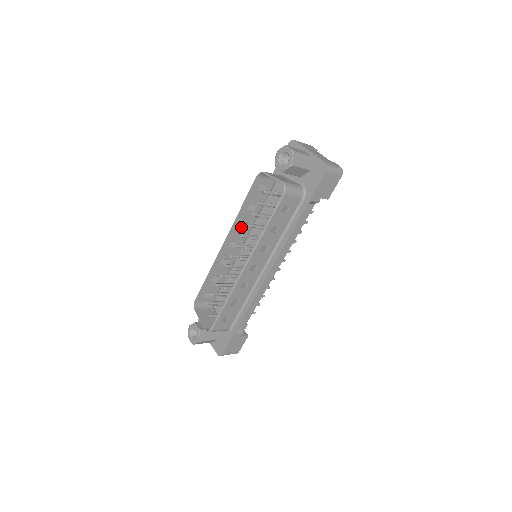
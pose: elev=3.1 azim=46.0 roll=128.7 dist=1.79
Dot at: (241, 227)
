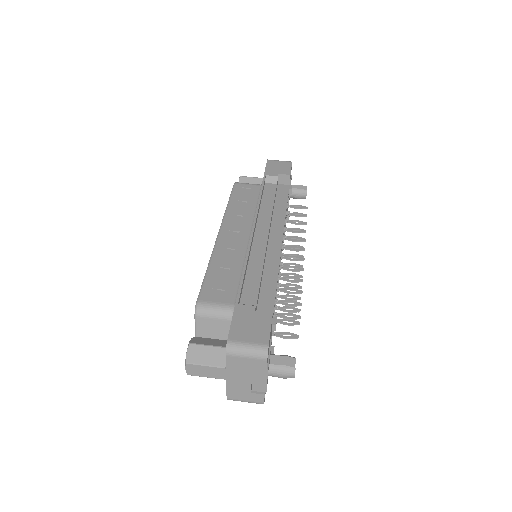
Dot at: (227, 252)
